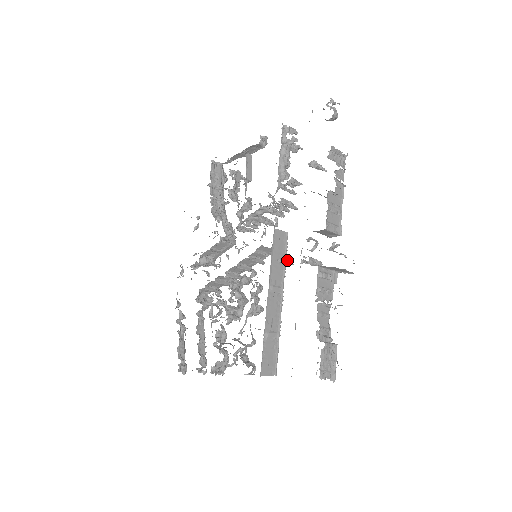
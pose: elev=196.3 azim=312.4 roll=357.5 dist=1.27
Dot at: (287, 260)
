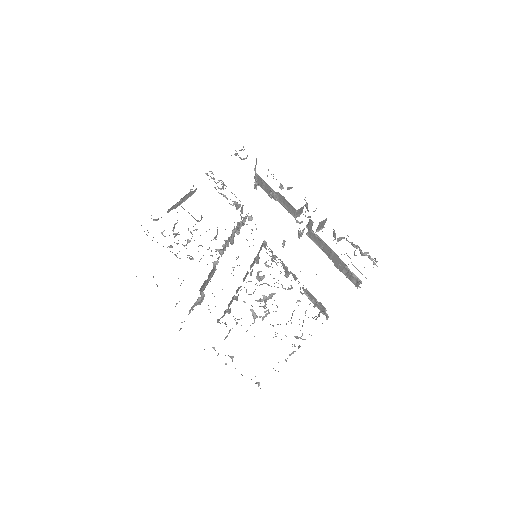
Dot at: occluded
